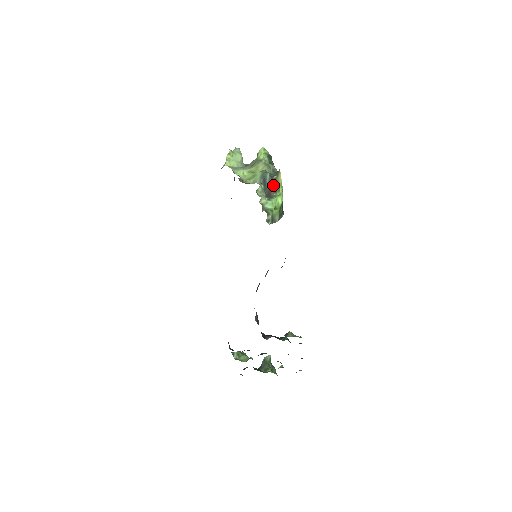
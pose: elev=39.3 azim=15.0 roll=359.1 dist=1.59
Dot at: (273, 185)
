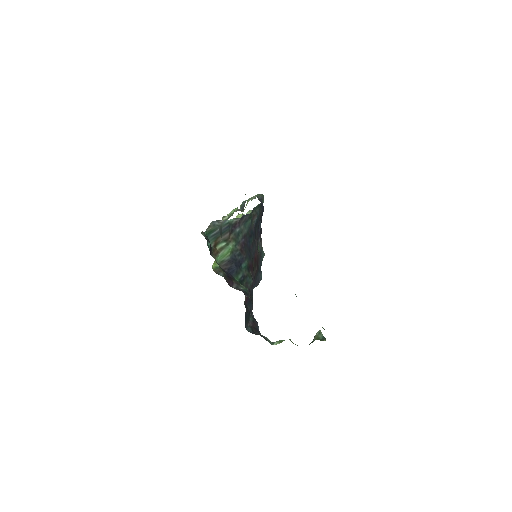
Dot at: occluded
